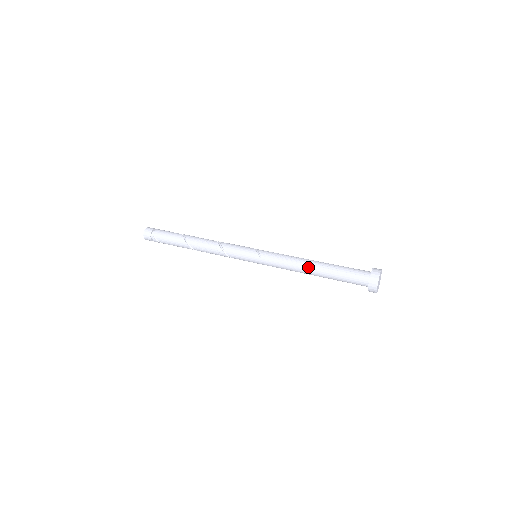
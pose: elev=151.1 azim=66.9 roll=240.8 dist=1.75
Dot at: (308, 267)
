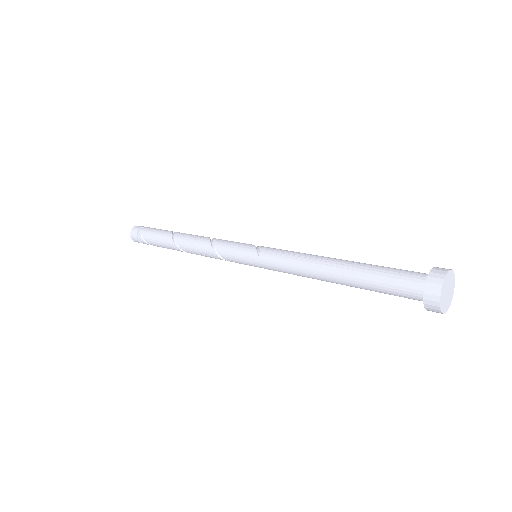
Dot at: (325, 266)
